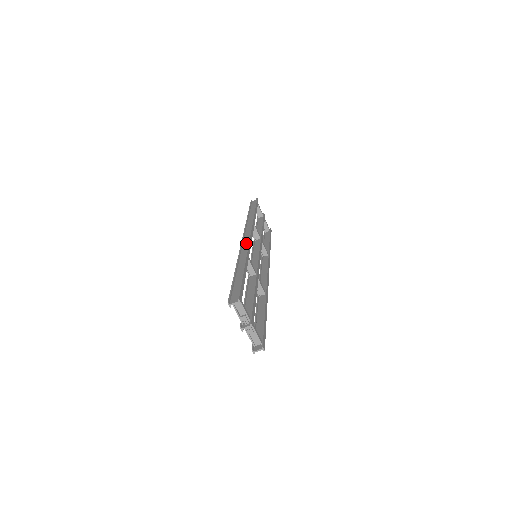
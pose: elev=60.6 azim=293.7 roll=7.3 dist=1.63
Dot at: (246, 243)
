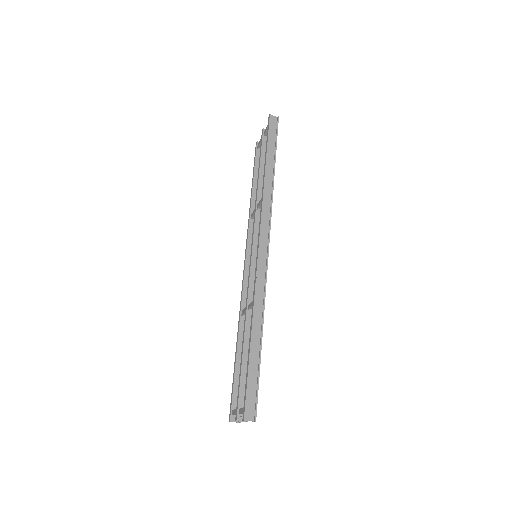
Dot at: (263, 267)
